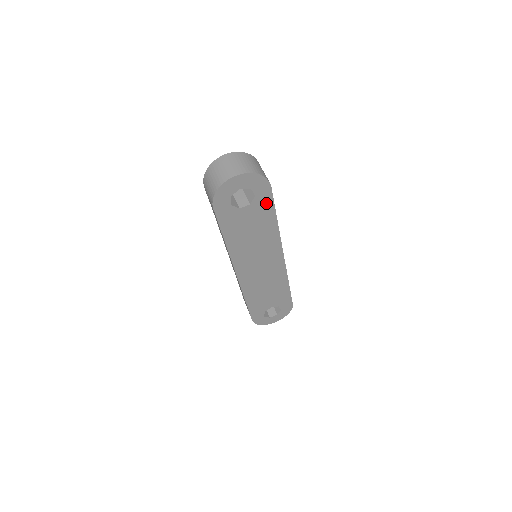
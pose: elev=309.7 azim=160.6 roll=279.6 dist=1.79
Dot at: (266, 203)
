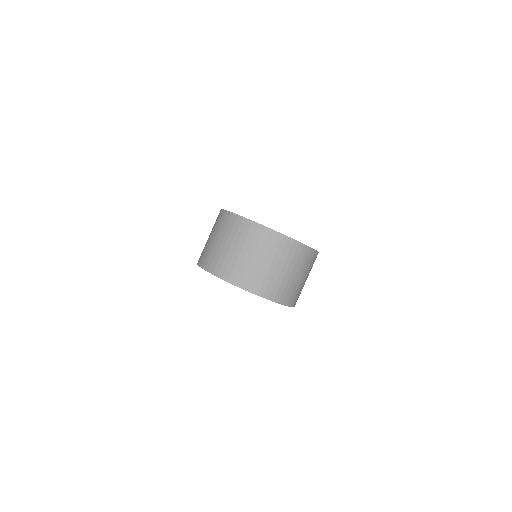
Dot at: occluded
